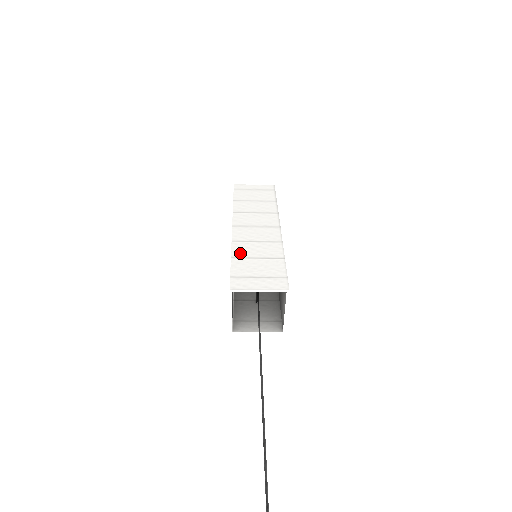
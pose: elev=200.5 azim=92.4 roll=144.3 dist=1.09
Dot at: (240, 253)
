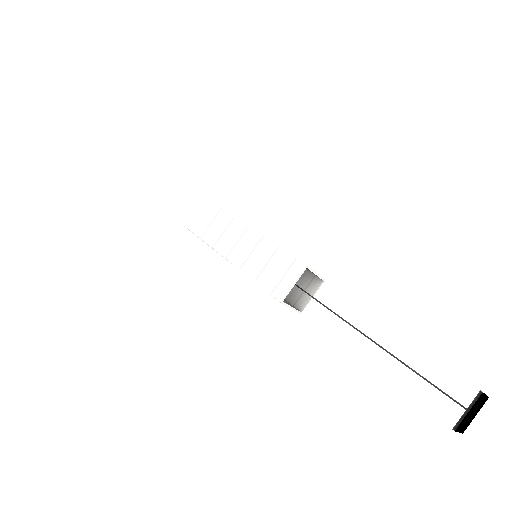
Dot at: occluded
